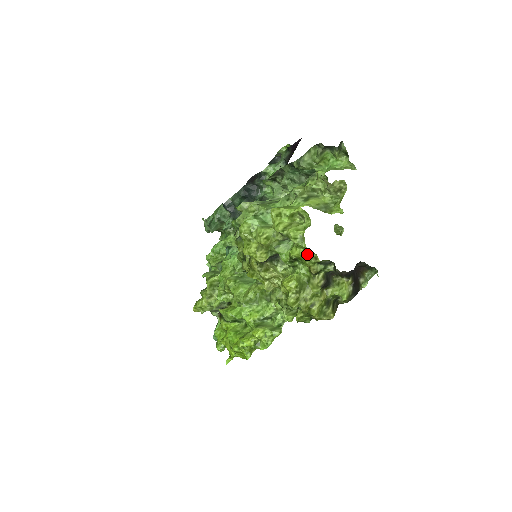
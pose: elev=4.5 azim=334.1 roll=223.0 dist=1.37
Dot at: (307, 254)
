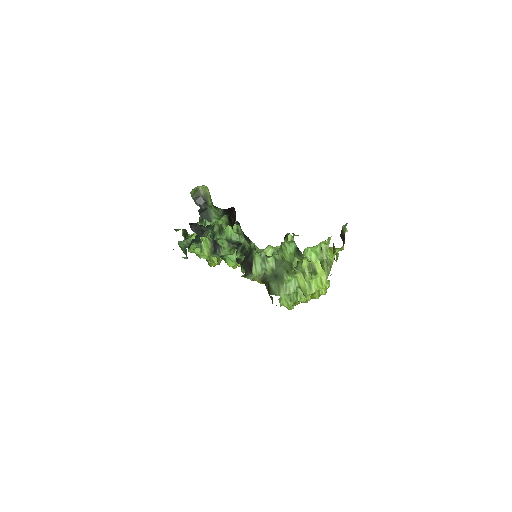
Dot at: occluded
